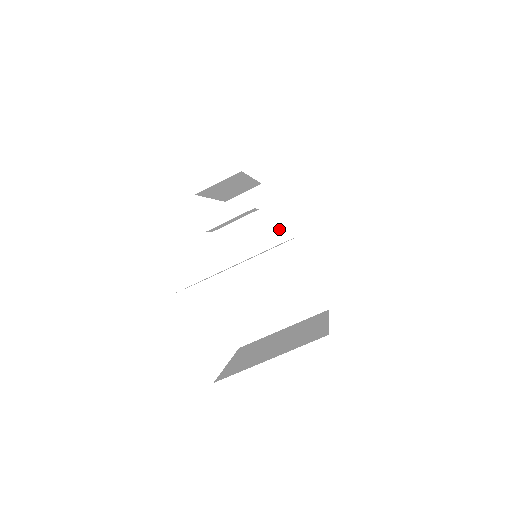
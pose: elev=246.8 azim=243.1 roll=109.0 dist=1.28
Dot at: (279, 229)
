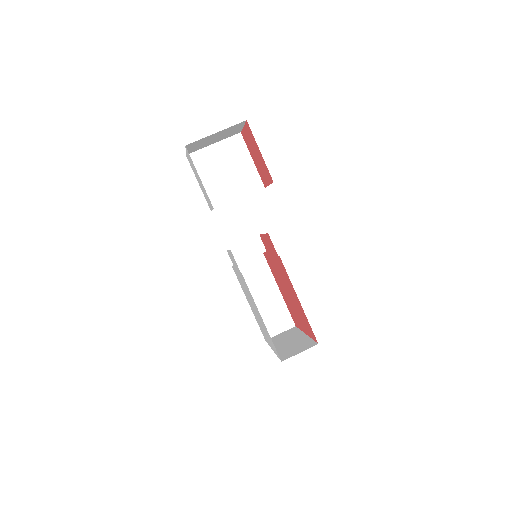
Dot at: (303, 335)
